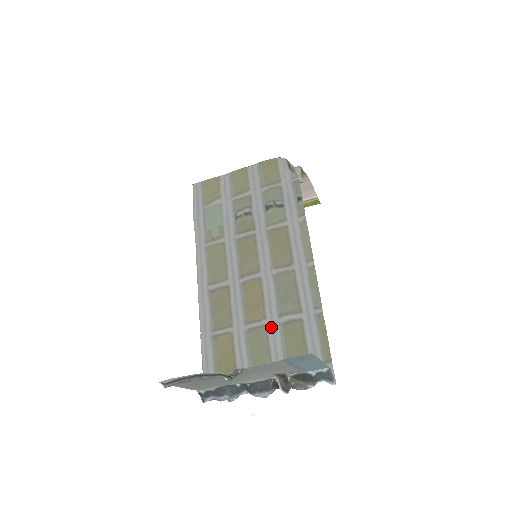
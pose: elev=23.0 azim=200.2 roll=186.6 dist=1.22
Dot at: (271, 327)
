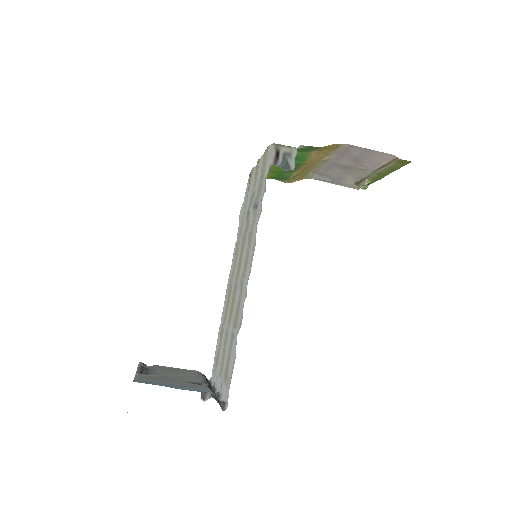
Dot at: (229, 335)
